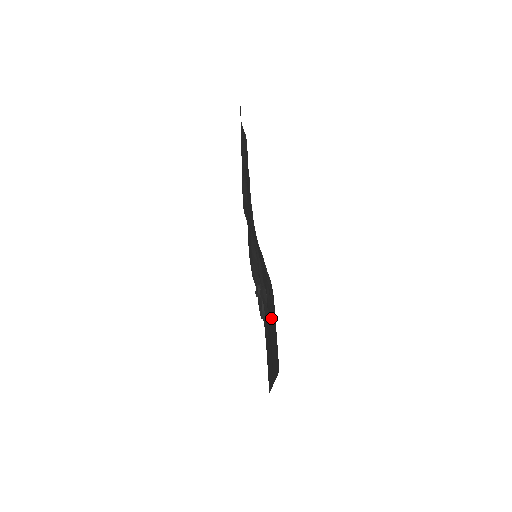
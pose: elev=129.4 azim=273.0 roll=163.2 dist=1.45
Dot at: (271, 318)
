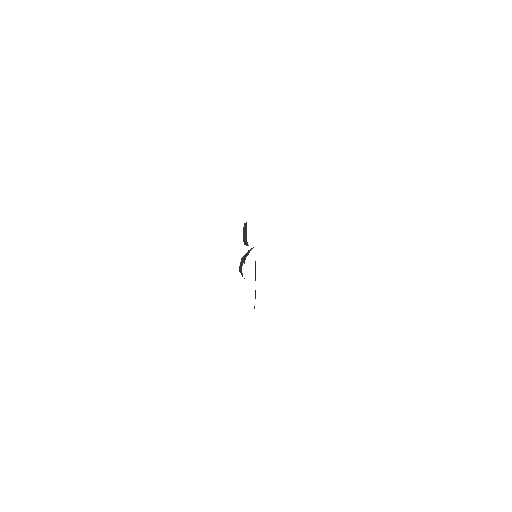
Dot at: occluded
